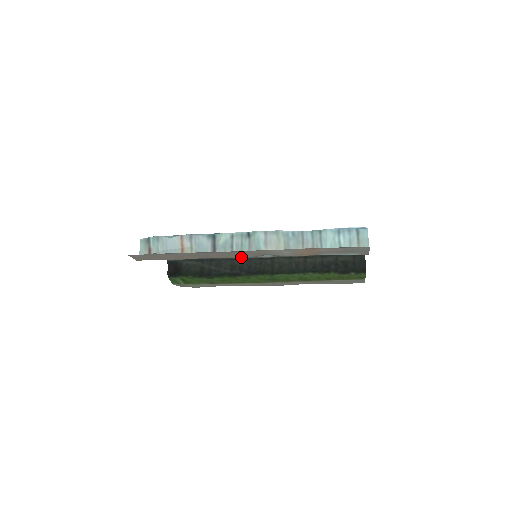
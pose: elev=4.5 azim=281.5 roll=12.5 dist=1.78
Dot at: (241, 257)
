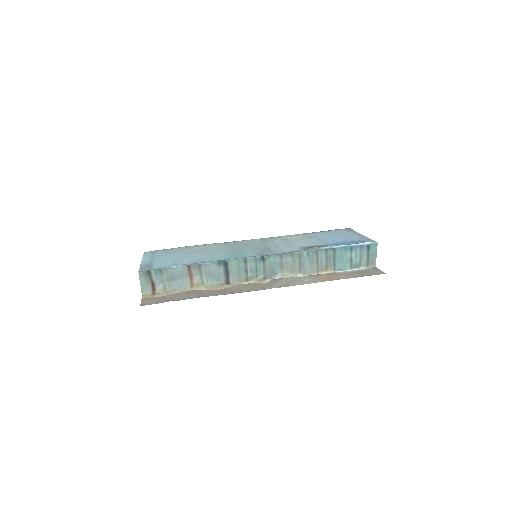
Dot at: (228, 242)
